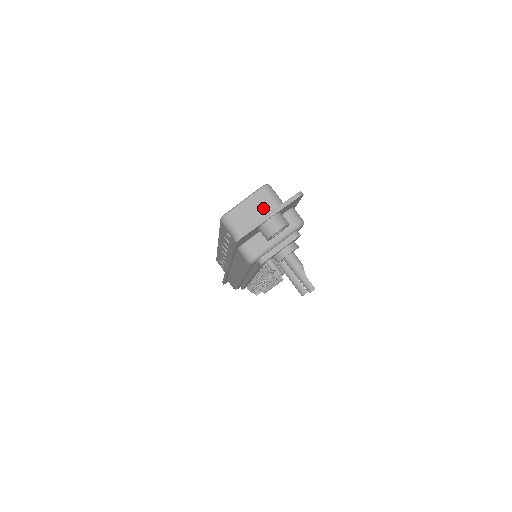
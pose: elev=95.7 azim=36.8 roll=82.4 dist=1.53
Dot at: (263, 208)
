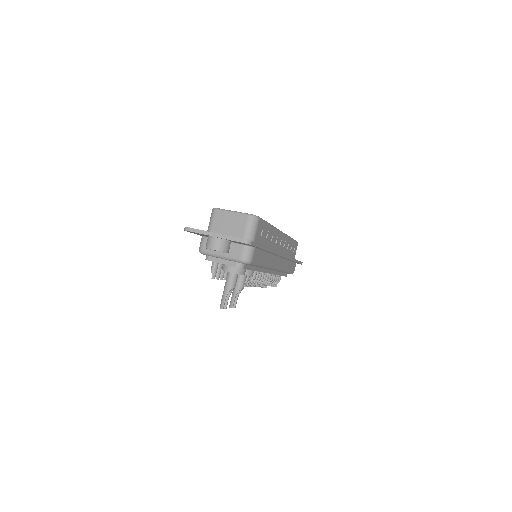
Dot at: (236, 228)
